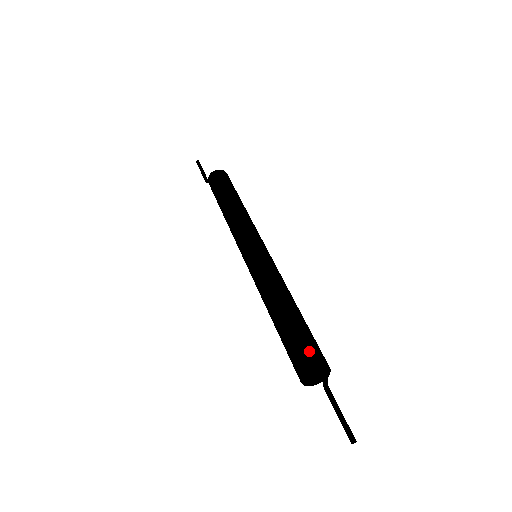
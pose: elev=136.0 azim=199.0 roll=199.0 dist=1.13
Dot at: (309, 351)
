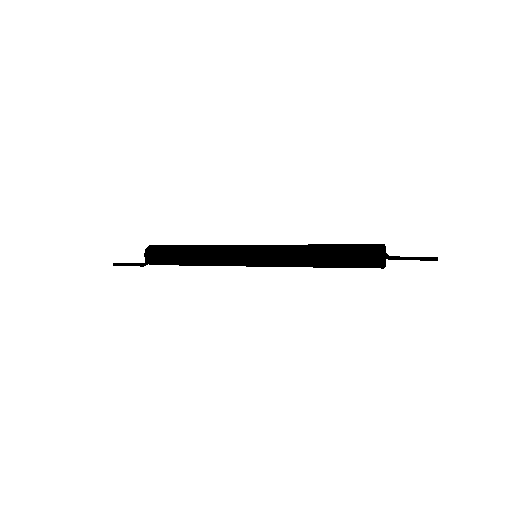
Dot at: (368, 248)
